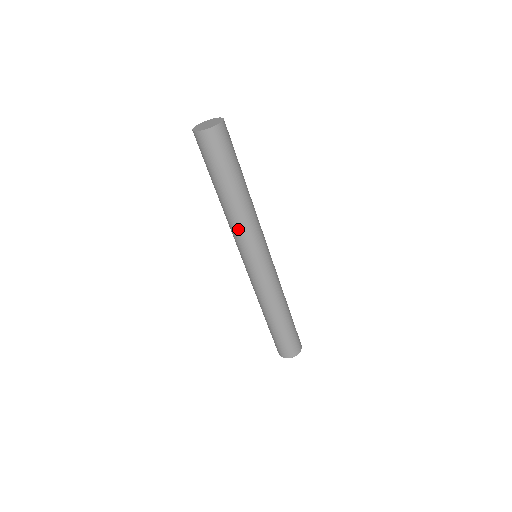
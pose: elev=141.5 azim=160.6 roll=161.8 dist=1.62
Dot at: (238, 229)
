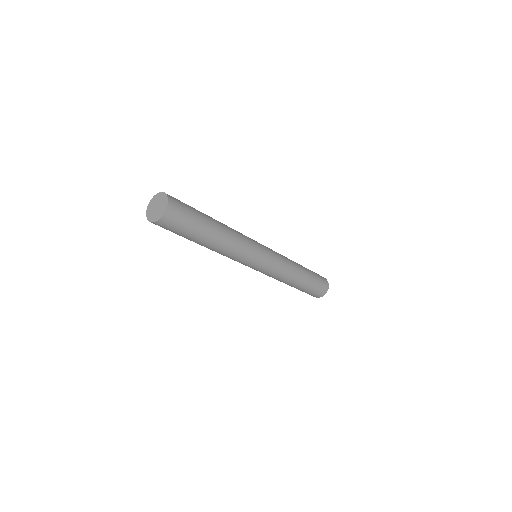
Dot at: (238, 251)
